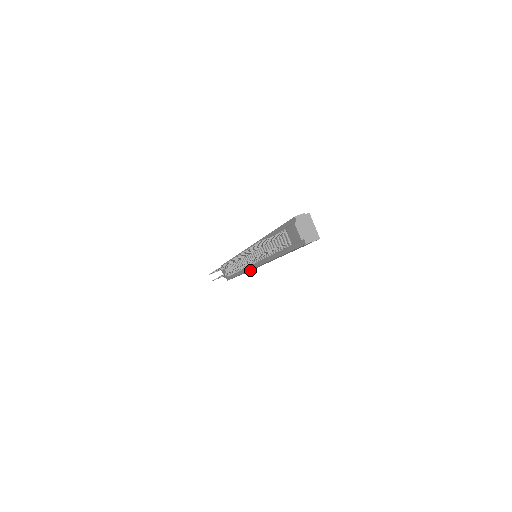
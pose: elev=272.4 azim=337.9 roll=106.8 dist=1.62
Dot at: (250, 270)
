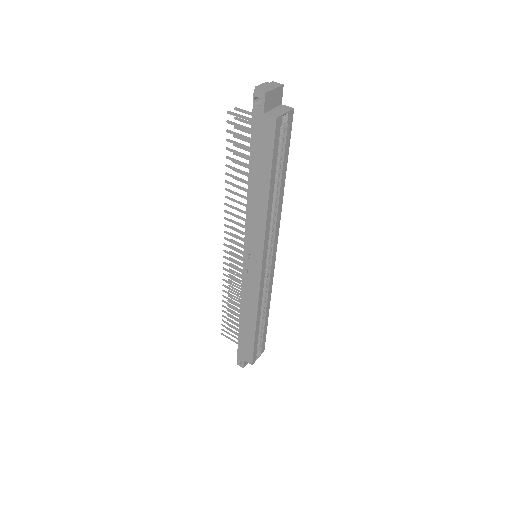
Dot at: (251, 318)
